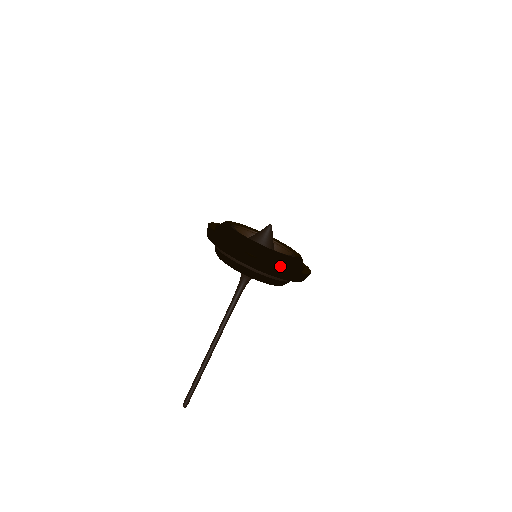
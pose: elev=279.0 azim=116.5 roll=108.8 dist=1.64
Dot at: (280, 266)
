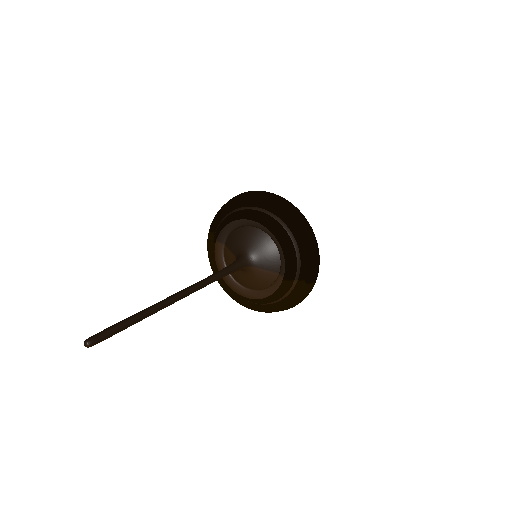
Dot at: occluded
